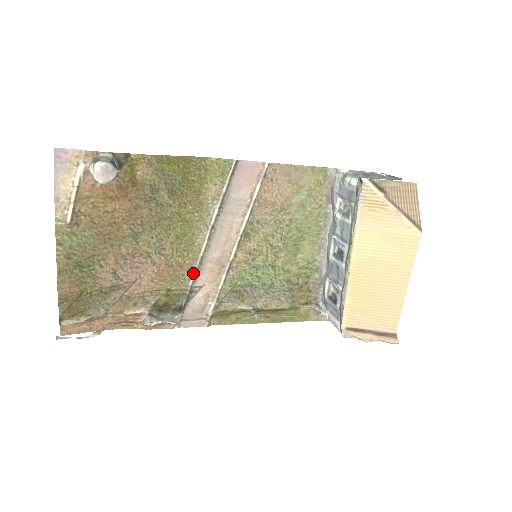
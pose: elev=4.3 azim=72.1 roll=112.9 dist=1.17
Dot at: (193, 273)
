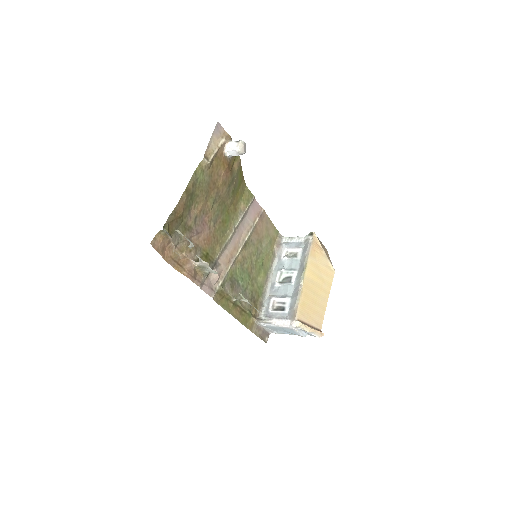
Dot at: (220, 251)
